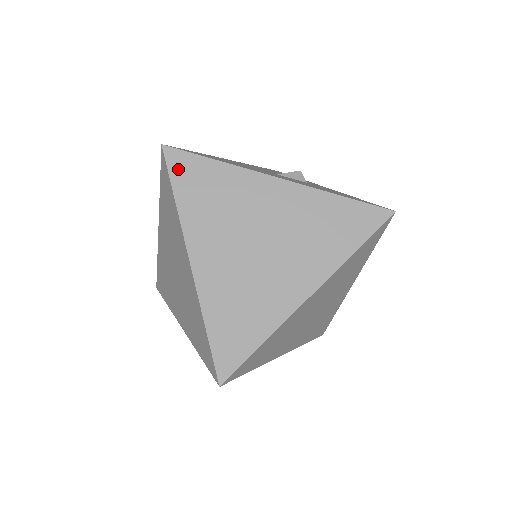
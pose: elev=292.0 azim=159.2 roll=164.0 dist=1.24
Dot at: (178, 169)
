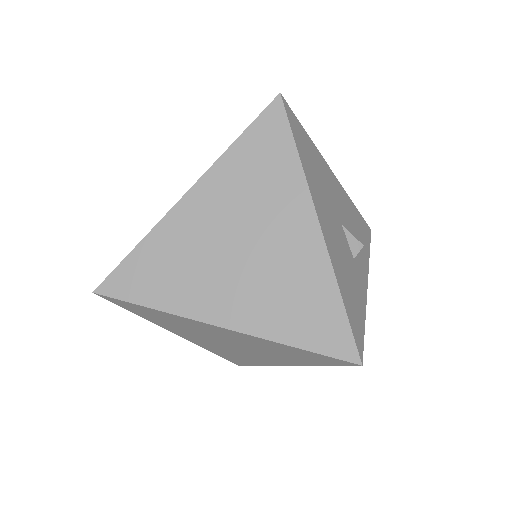
Dot at: (266, 124)
